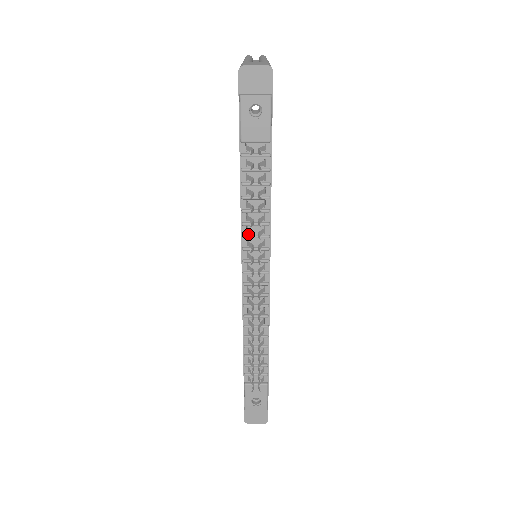
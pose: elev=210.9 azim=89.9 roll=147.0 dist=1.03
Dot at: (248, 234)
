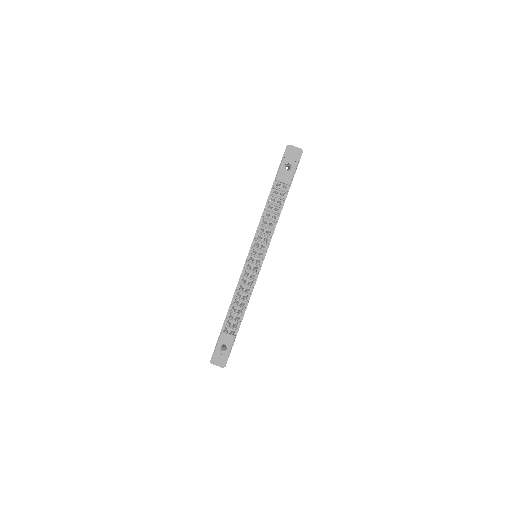
Dot at: (260, 232)
